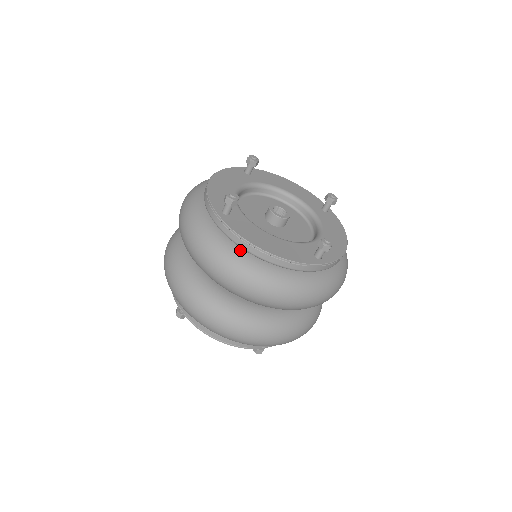
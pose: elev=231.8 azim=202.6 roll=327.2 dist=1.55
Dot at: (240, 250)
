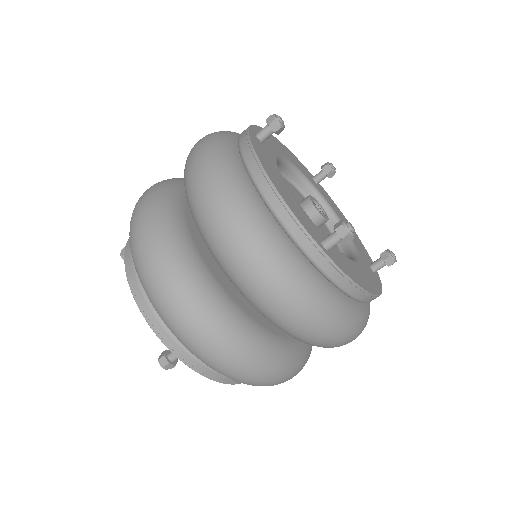
Dot at: (240, 163)
